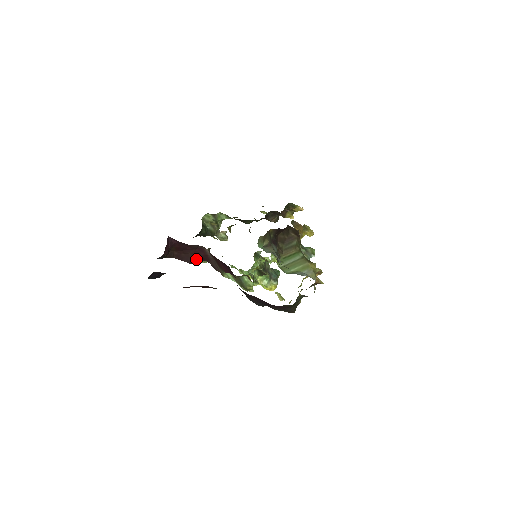
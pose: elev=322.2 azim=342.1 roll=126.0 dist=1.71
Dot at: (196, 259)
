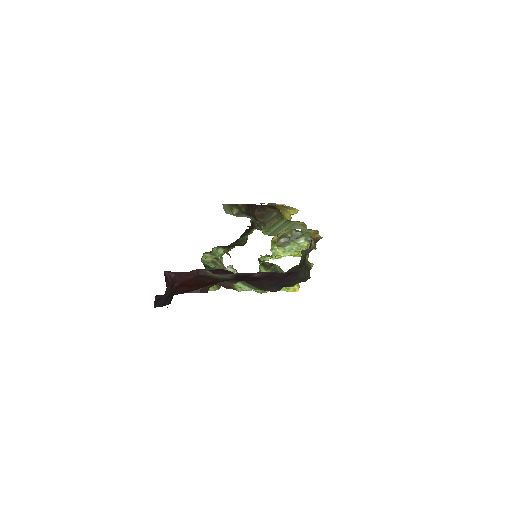
Dot at: (204, 287)
